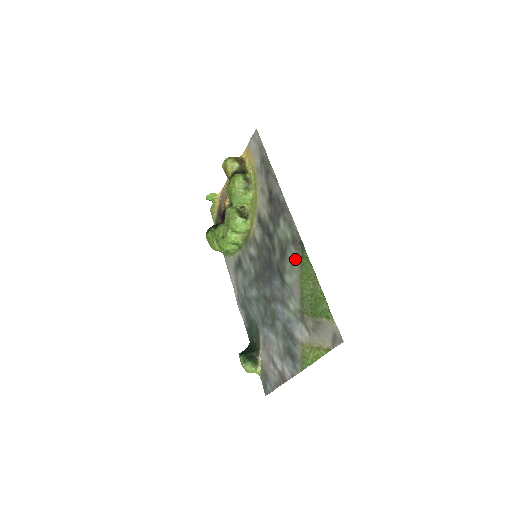
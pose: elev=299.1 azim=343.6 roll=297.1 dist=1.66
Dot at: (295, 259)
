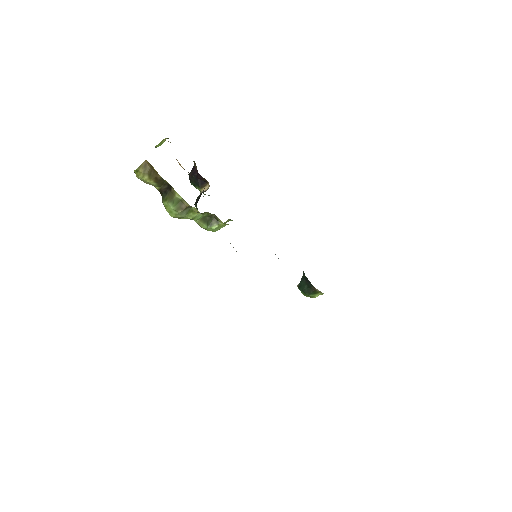
Dot at: occluded
